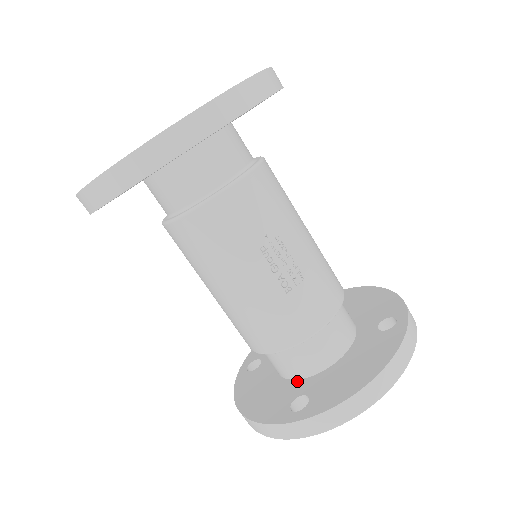
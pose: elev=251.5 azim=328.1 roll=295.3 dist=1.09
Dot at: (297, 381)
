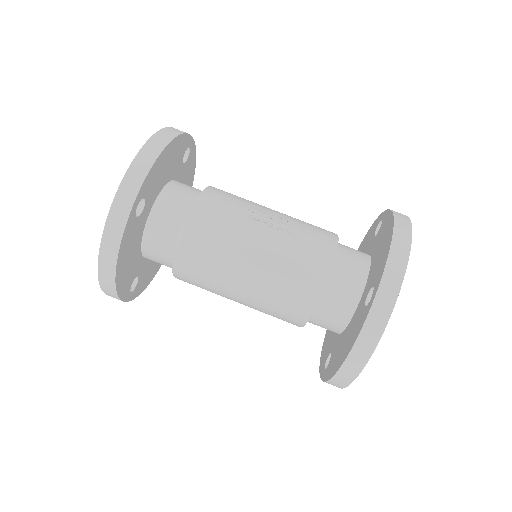
Dot at: (358, 304)
